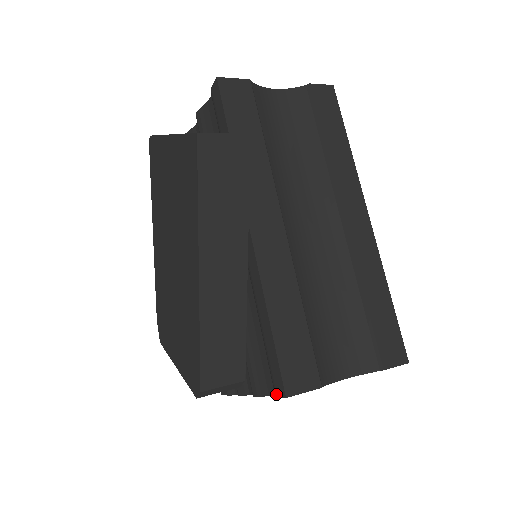
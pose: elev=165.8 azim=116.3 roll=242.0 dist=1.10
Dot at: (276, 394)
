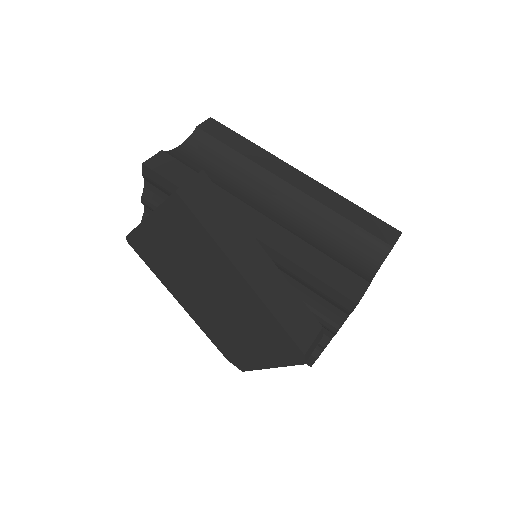
Dot at: (349, 311)
